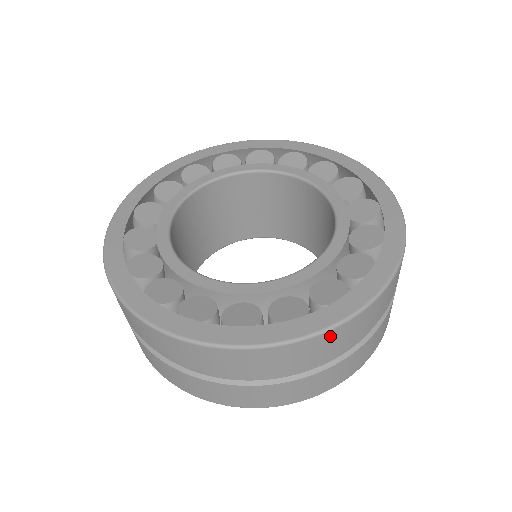
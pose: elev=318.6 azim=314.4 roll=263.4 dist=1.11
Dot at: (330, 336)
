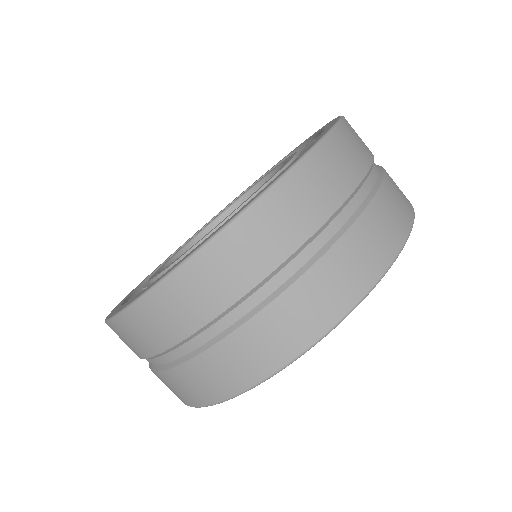
Dot at: (129, 322)
